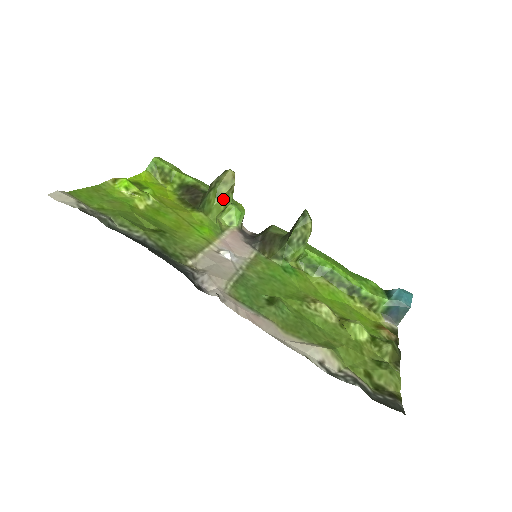
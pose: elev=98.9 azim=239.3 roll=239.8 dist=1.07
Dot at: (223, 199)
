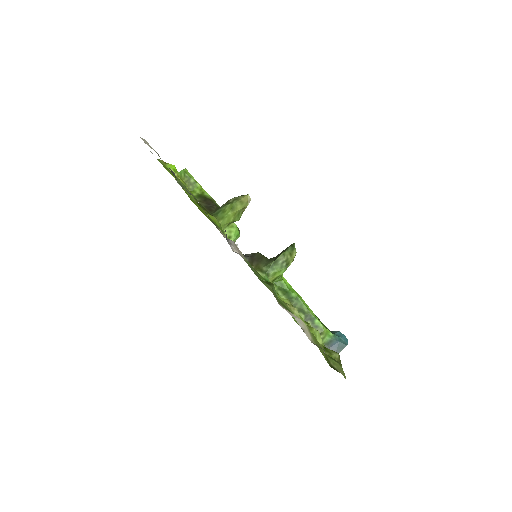
Dot at: (235, 213)
